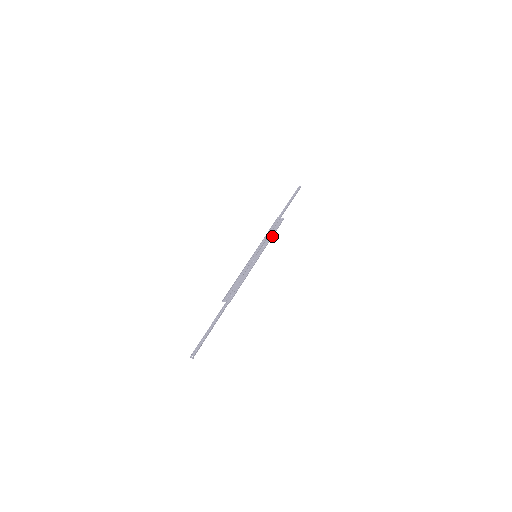
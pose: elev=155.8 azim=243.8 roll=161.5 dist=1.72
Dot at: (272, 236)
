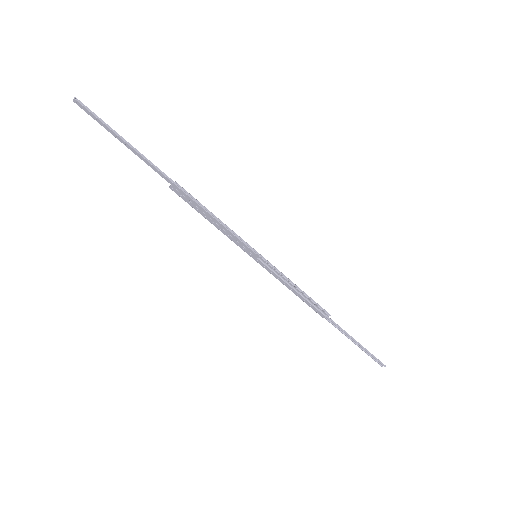
Dot at: (297, 287)
